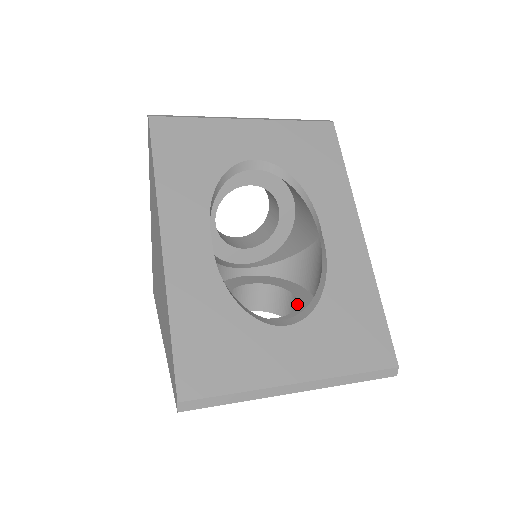
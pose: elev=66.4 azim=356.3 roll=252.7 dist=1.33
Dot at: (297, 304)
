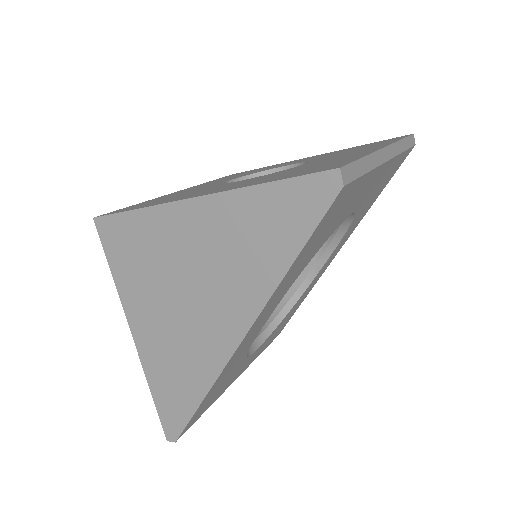
Dot at: occluded
